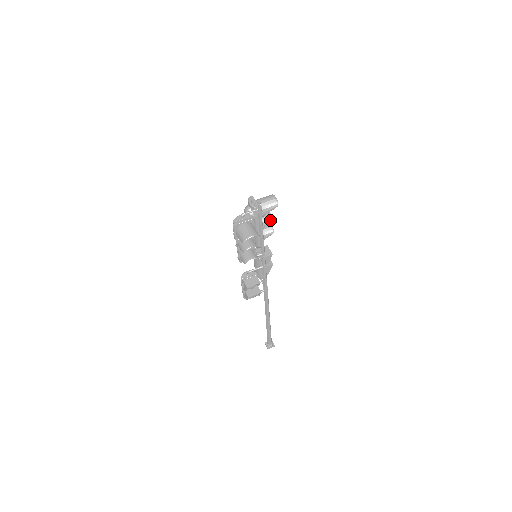
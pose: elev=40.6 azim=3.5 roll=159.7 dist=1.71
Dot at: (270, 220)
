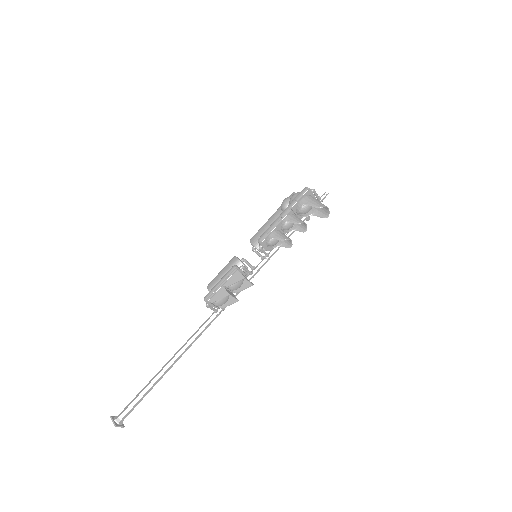
Dot at: occluded
